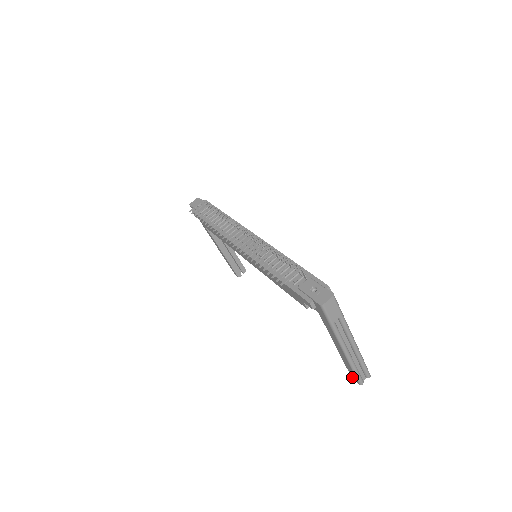
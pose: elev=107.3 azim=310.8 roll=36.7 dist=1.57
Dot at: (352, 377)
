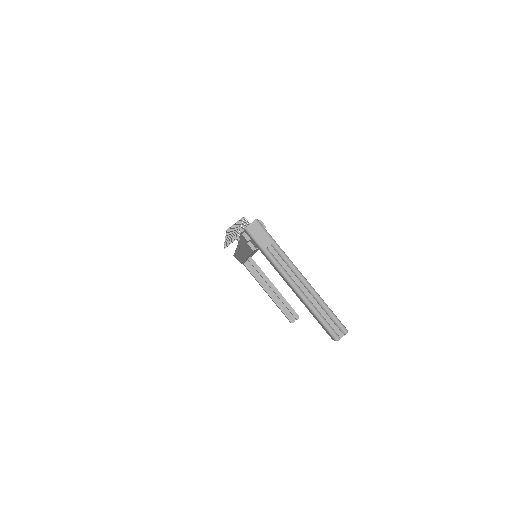
Dot at: (330, 336)
